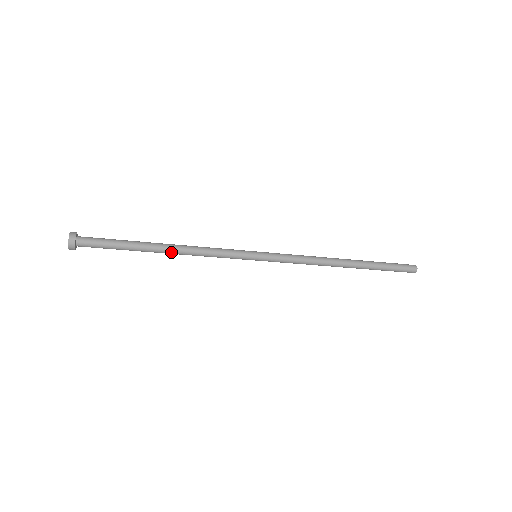
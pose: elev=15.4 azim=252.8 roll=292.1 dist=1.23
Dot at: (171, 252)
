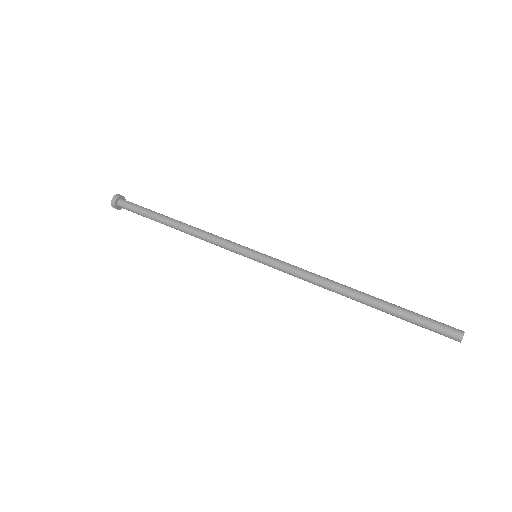
Dot at: occluded
